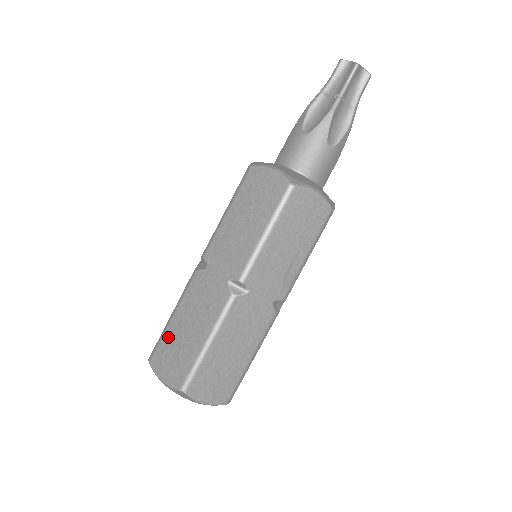
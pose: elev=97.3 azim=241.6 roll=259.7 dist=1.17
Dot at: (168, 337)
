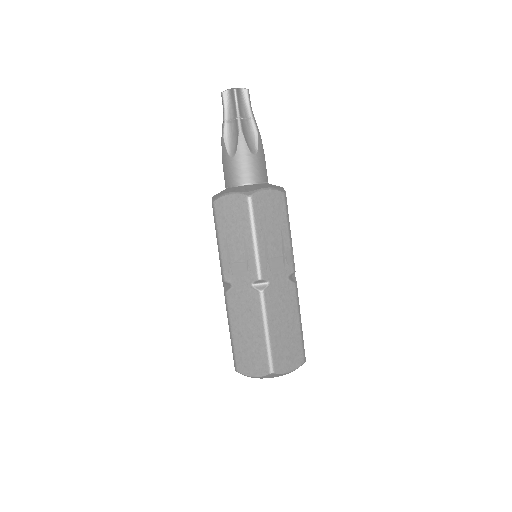
Dot at: (238, 347)
